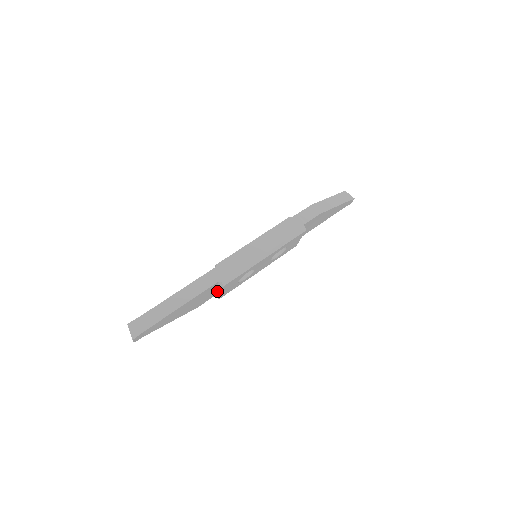
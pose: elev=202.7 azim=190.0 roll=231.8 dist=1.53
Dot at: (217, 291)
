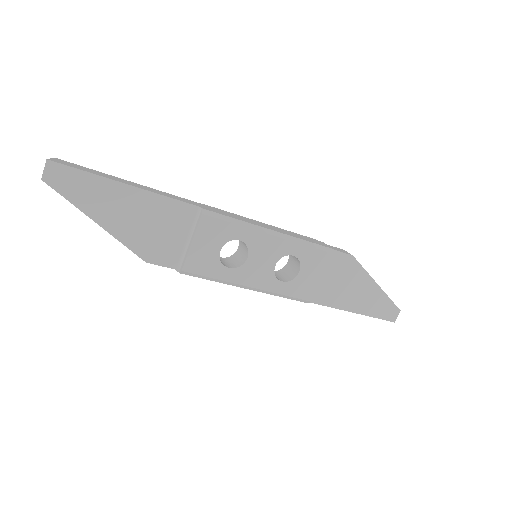
Dot at: (186, 249)
